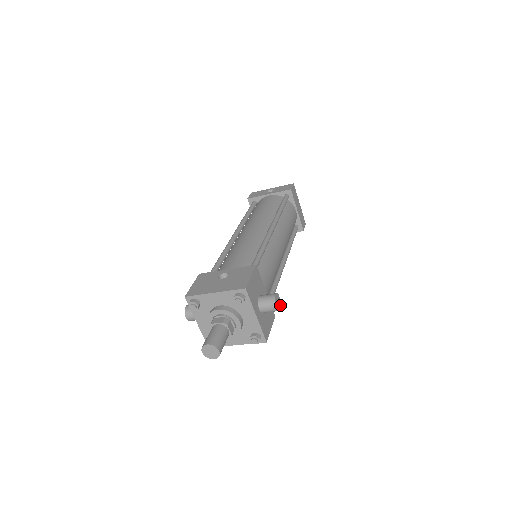
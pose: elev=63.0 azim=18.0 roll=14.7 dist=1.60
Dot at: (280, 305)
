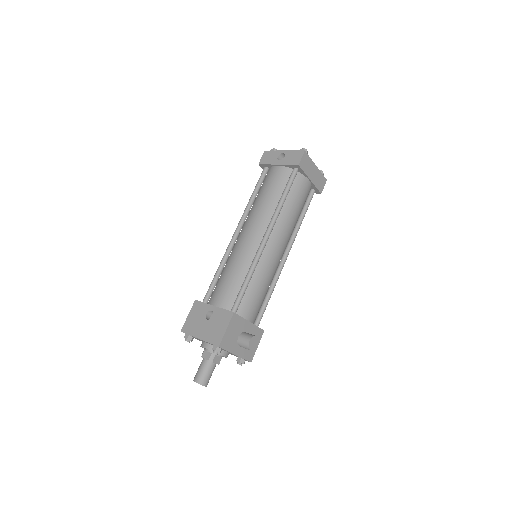
Dot at: (258, 342)
